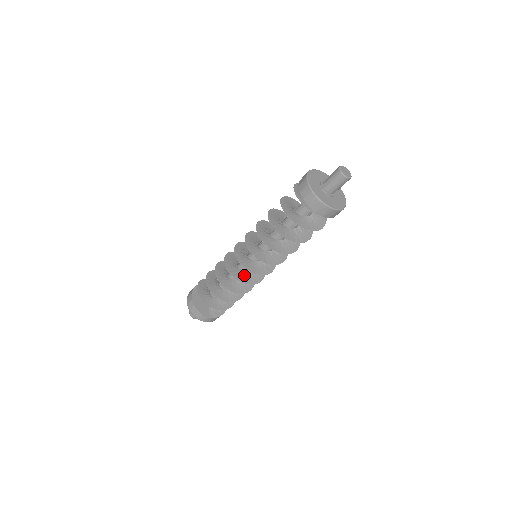
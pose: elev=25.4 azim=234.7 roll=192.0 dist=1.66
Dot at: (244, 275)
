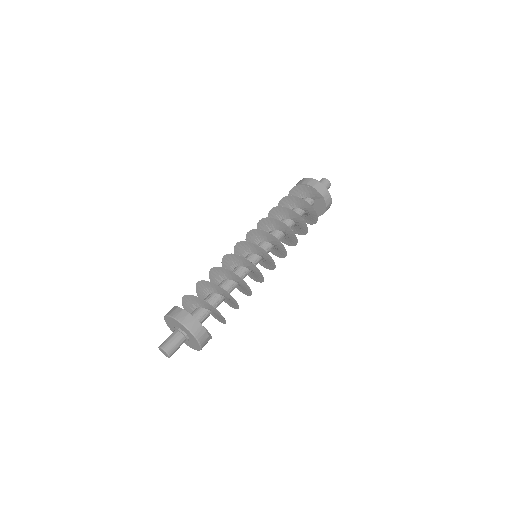
Dot at: (249, 266)
